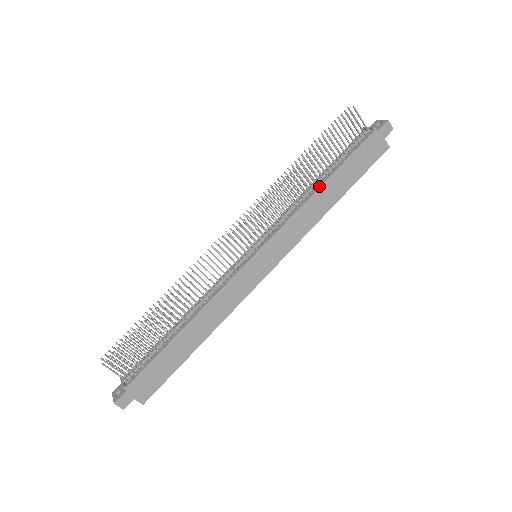
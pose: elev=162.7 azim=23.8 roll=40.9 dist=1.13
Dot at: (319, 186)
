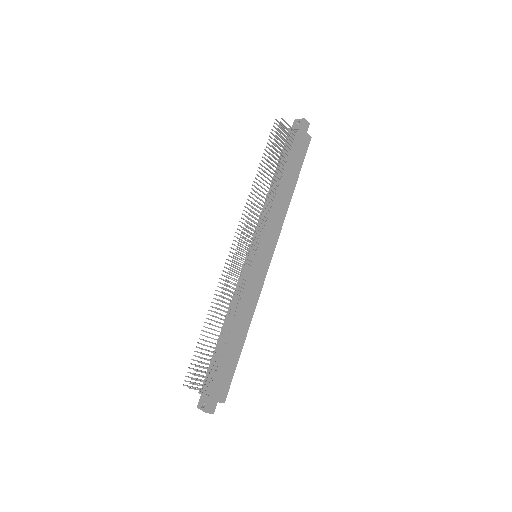
Dot at: (279, 186)
